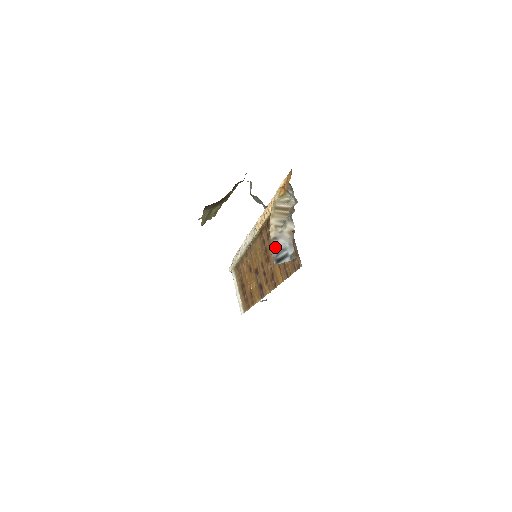
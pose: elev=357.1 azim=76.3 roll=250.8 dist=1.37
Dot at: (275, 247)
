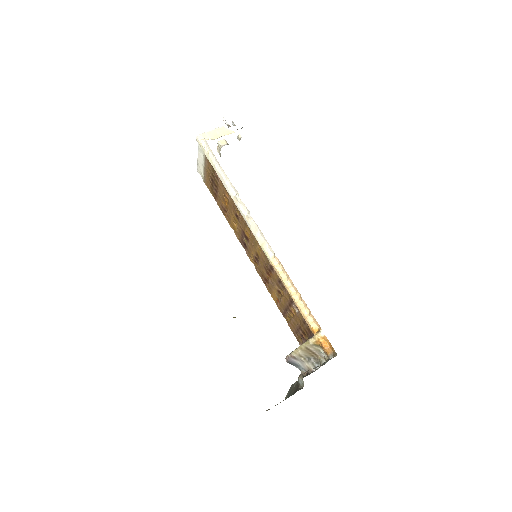
Dot at: (292, 361)
